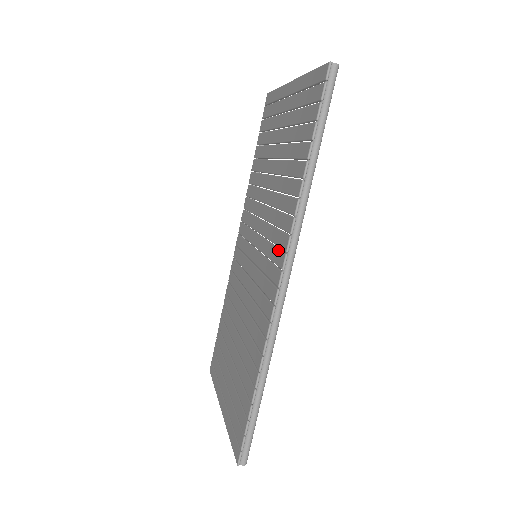
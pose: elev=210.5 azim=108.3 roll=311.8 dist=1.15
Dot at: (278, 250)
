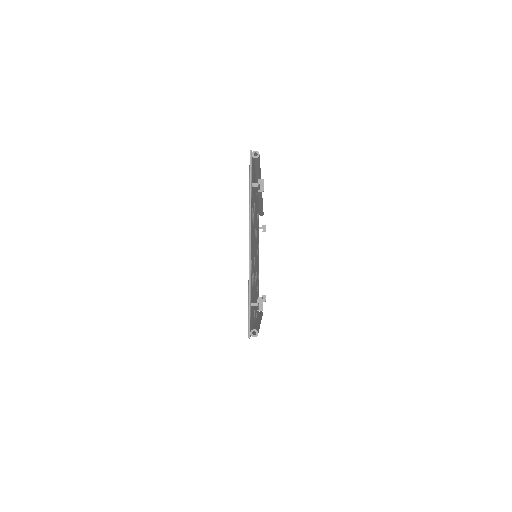
Dot at: occluded
